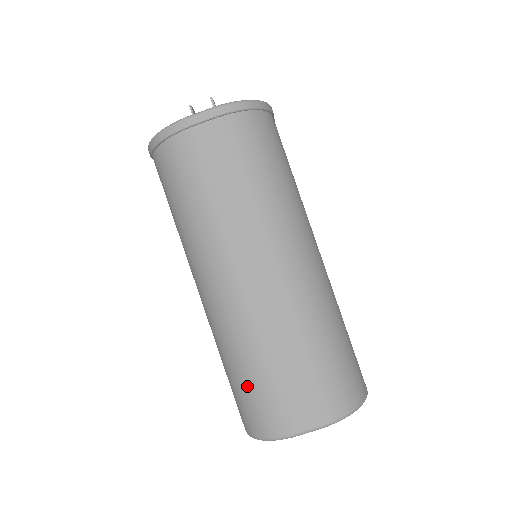
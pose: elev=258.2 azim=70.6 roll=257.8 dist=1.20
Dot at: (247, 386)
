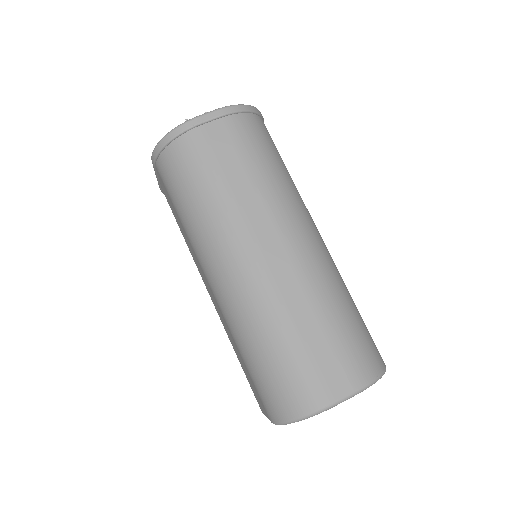
Dot at: (276, 364)
